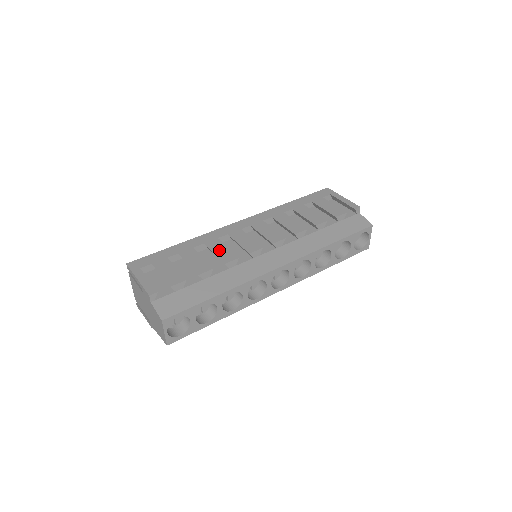
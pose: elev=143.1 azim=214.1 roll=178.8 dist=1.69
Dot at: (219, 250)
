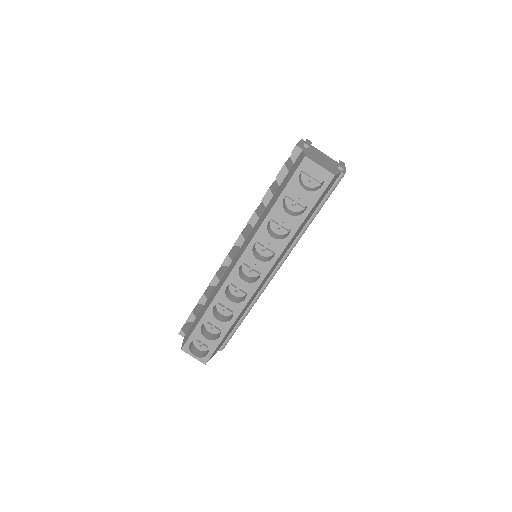
Dot at: occluded
